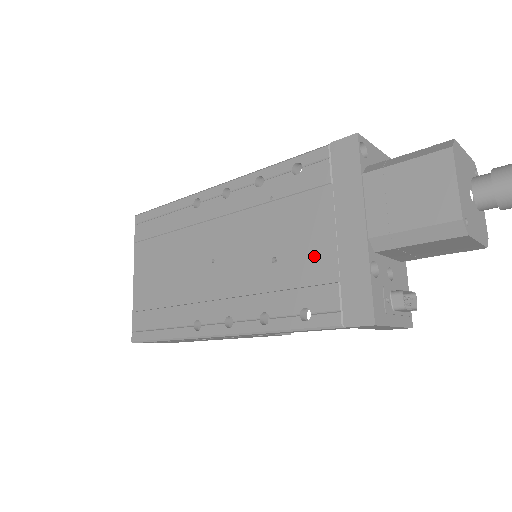
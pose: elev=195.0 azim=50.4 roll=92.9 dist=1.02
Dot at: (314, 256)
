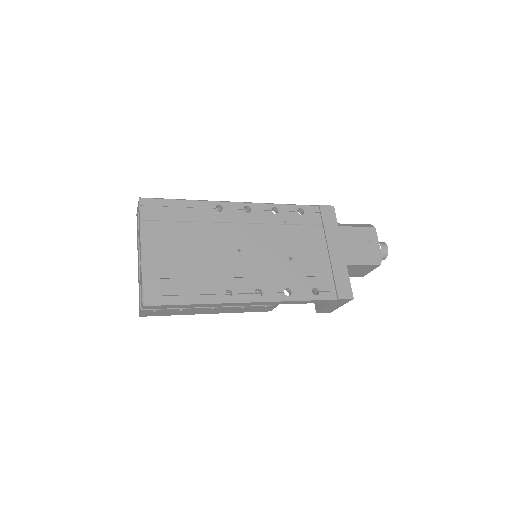
Dot at: (317, 261)
